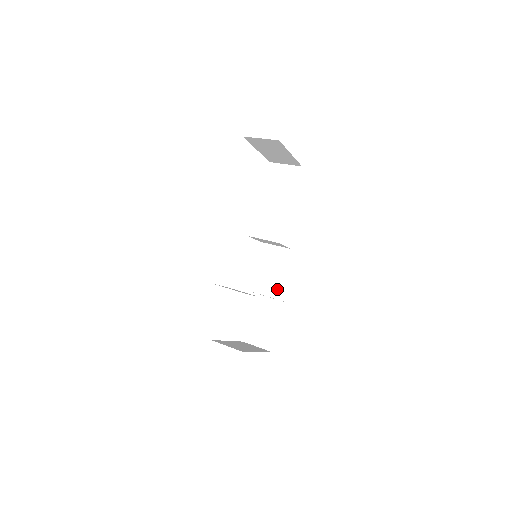
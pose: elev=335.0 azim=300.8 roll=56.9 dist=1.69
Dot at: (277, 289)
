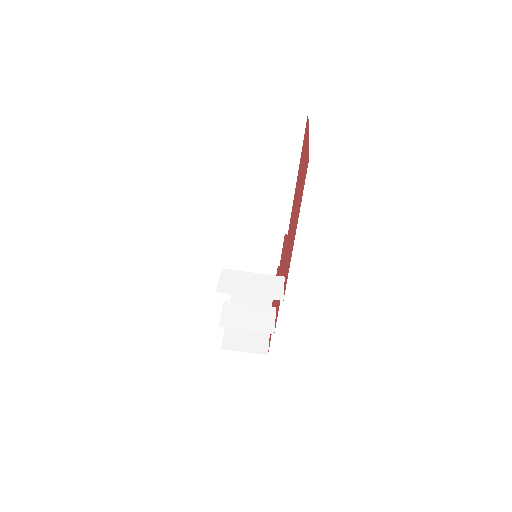
Dot at: (277, 255)
